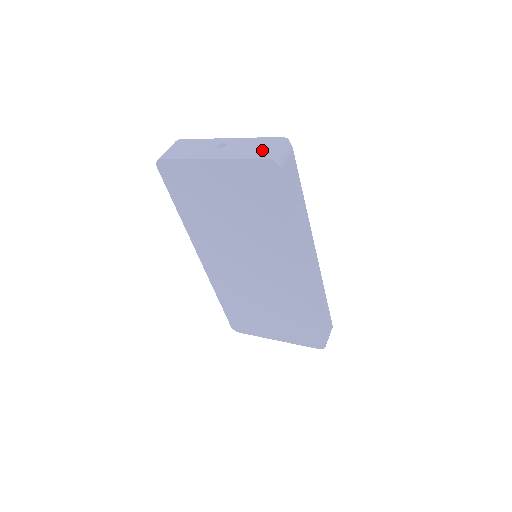
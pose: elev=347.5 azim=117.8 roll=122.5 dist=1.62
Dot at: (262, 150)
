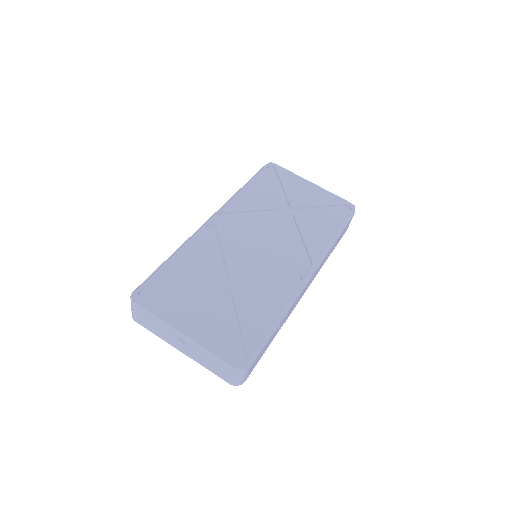
Dot at: (222, 373)
